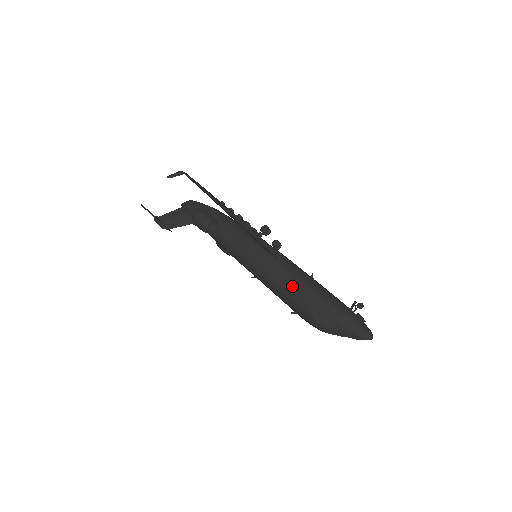
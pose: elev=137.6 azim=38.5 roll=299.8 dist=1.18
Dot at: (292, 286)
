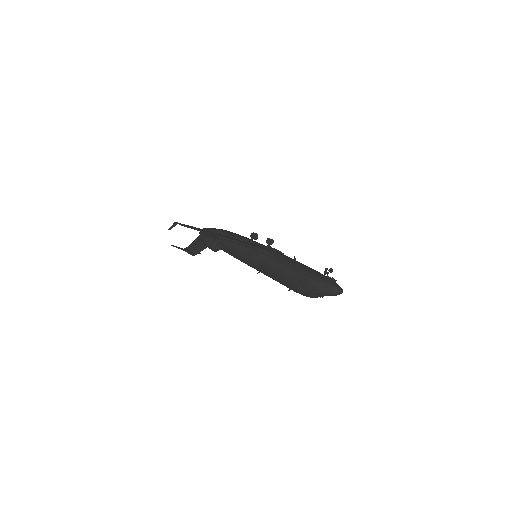
Dot at: (280, 272)
